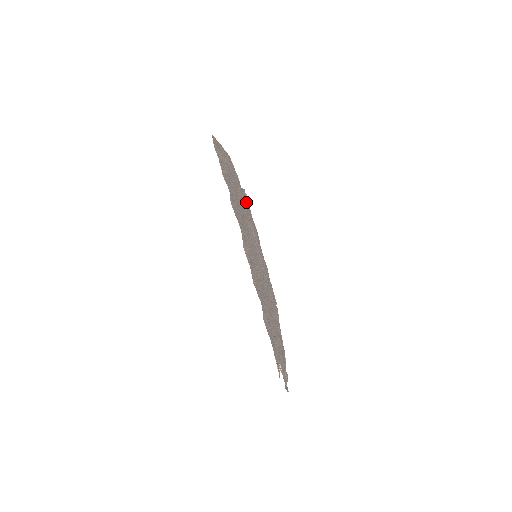
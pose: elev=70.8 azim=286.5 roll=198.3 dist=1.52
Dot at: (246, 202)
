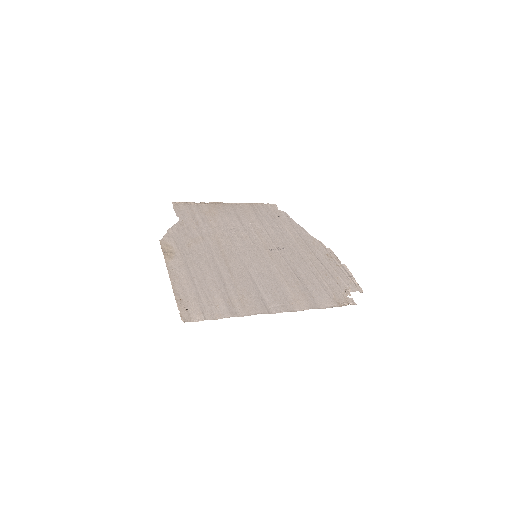
Dot at: (192, 218)
